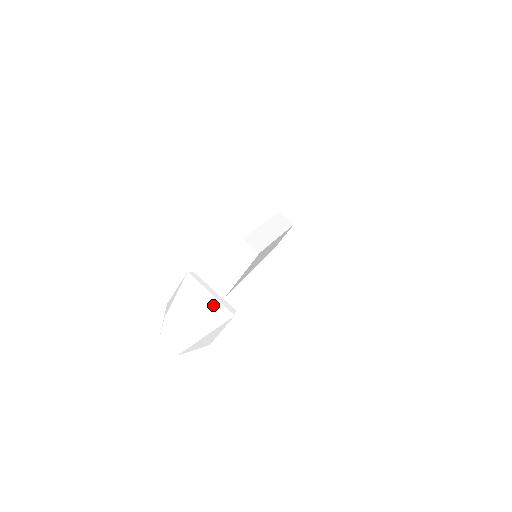
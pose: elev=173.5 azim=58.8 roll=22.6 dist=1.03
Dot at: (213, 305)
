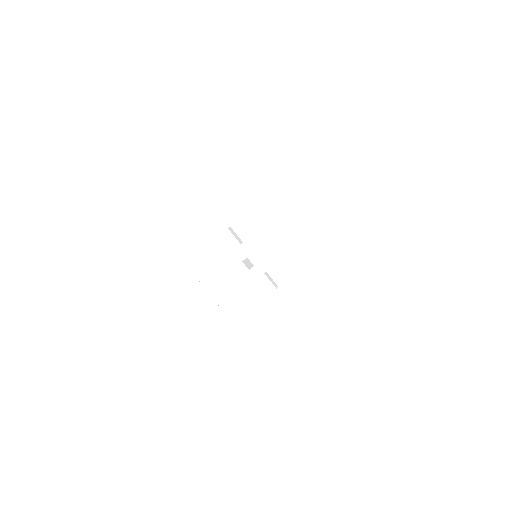
Dot at: occluded
